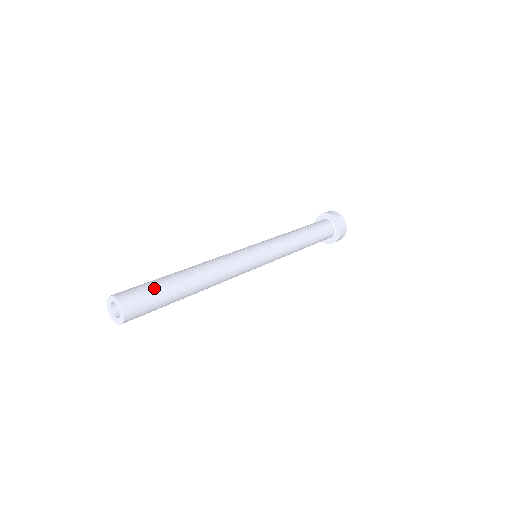
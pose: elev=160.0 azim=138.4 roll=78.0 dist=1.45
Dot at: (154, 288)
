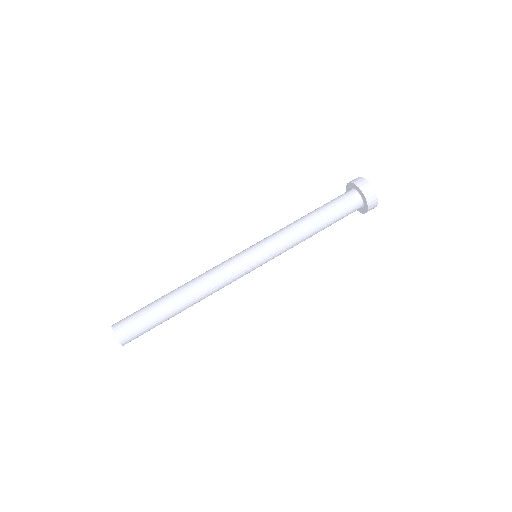
Dot at: (149, 325)
